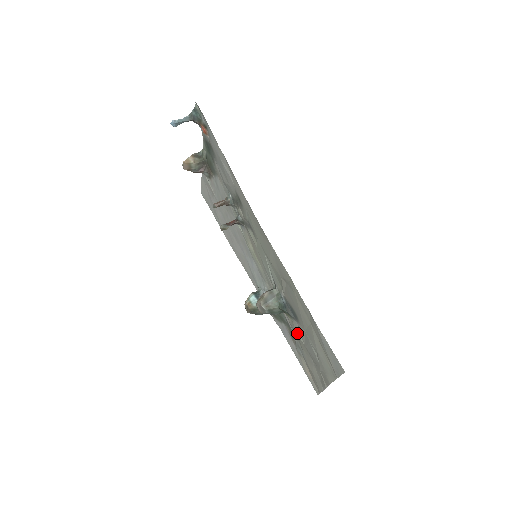
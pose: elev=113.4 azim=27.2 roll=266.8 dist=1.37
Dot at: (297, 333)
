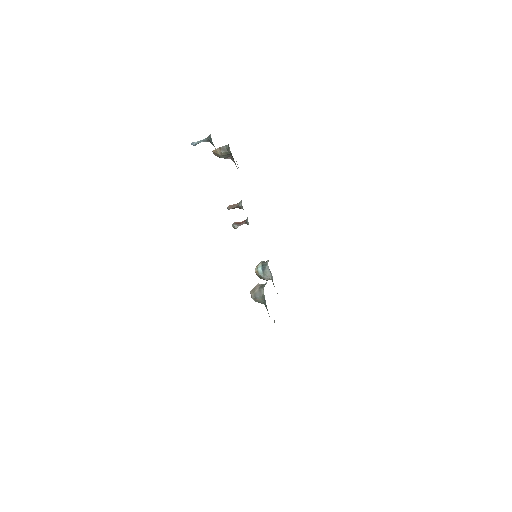
Dot at: occluded
